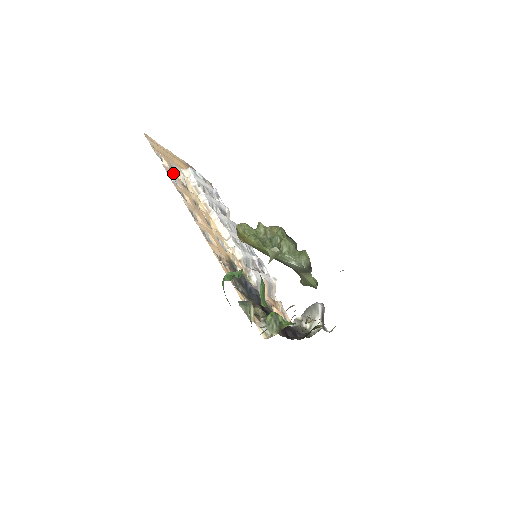
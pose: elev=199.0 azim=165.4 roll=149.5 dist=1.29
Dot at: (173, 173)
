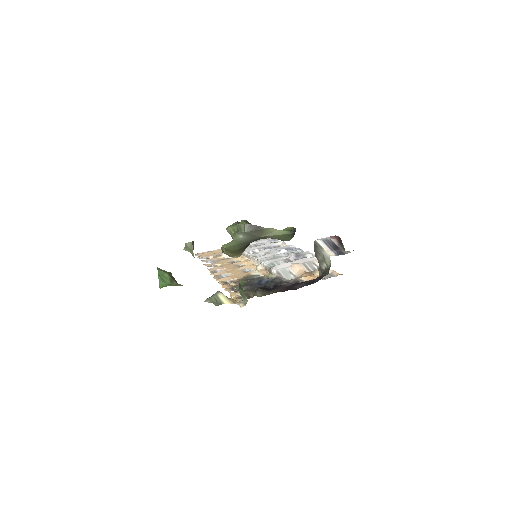
Dot at: (215, 259)
